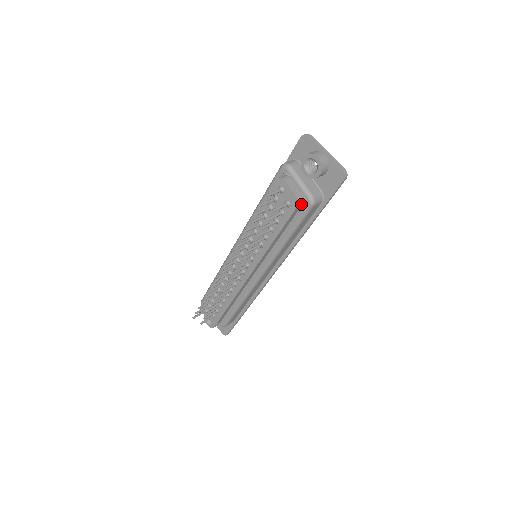
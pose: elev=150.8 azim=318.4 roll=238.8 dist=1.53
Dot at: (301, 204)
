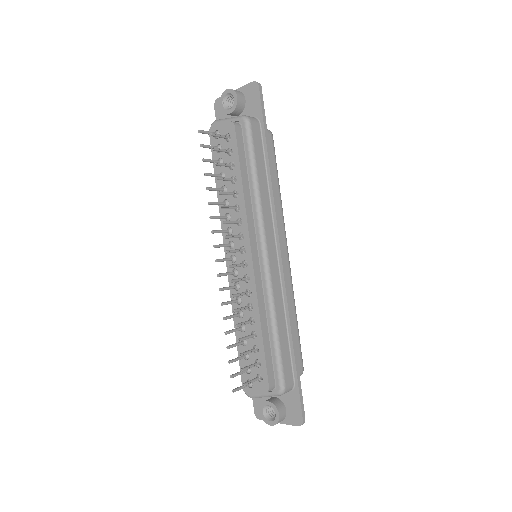
Dot at: (239, 128)
